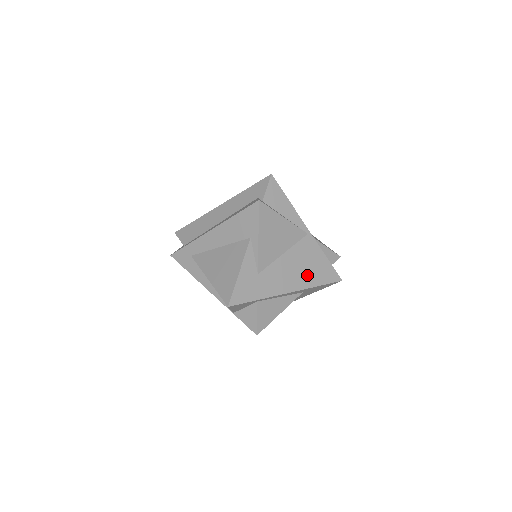
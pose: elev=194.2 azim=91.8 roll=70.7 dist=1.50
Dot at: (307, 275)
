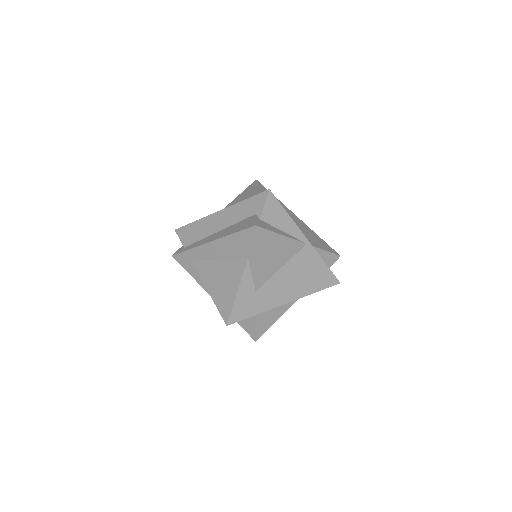
Dot at: (305, 284)
